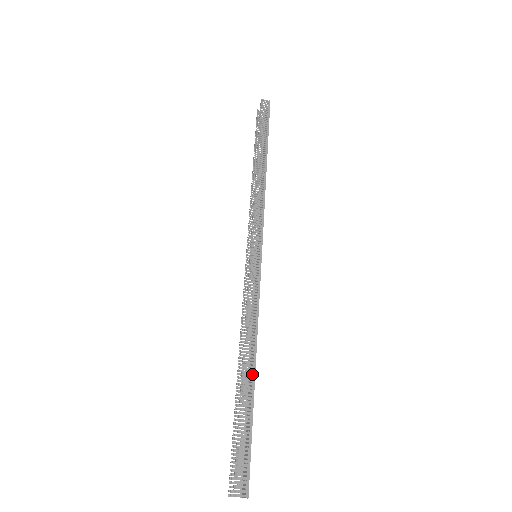
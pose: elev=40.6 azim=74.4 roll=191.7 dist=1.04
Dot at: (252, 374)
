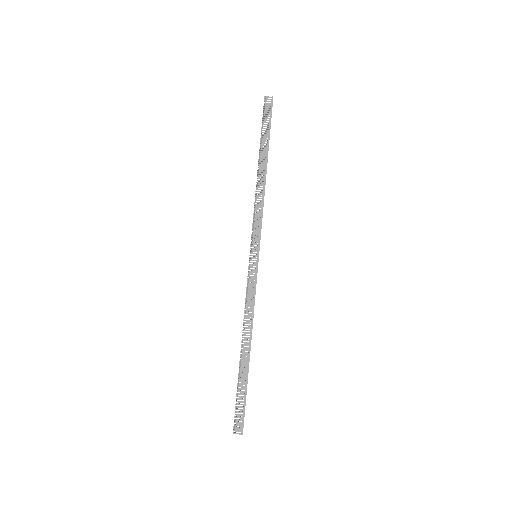
Dot at: (248, 354)
